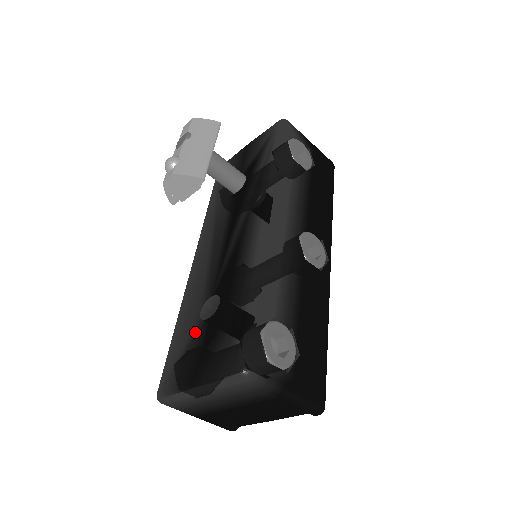
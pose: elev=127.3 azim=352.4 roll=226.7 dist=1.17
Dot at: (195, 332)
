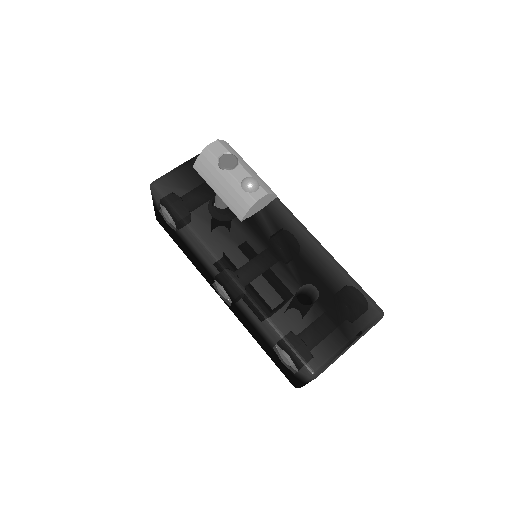
Dot at: (311, 315)
